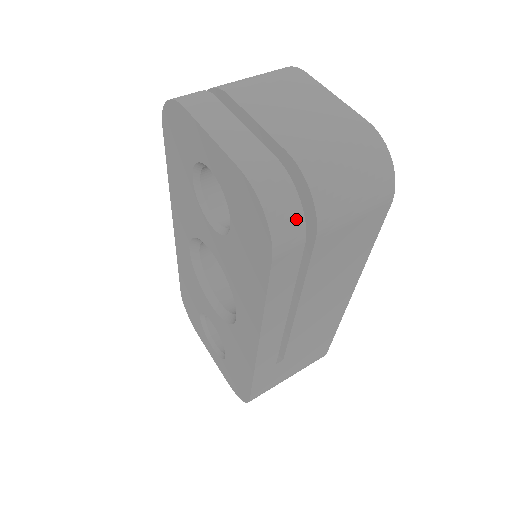
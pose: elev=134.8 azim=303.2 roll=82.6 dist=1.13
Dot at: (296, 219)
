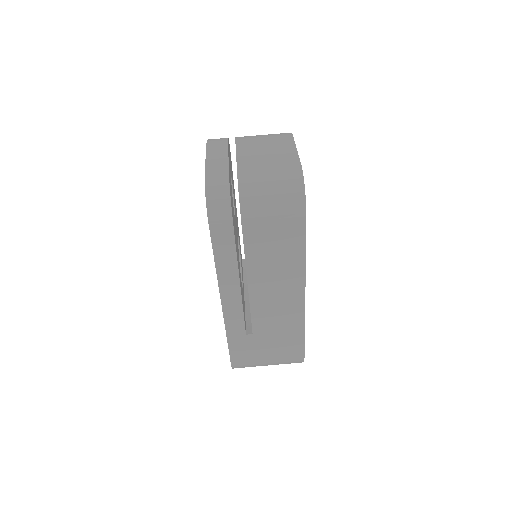
Dot at: (225, 205)
